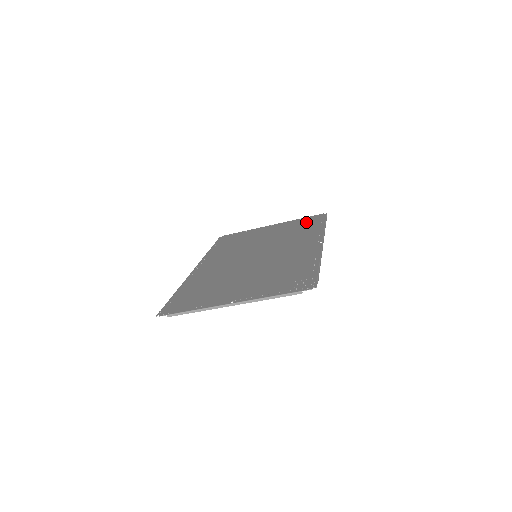
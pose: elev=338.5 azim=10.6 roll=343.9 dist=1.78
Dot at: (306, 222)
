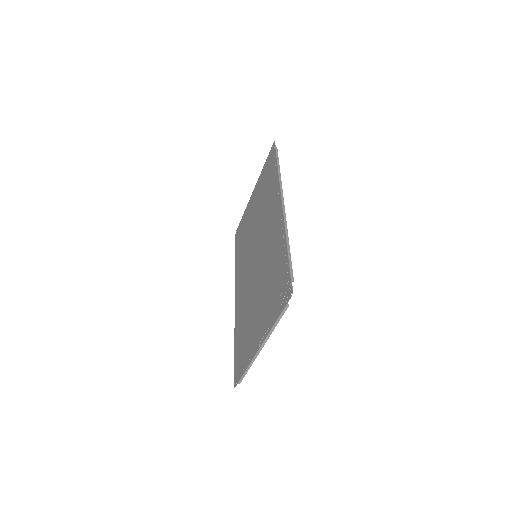
Dot at: (267, 171)
